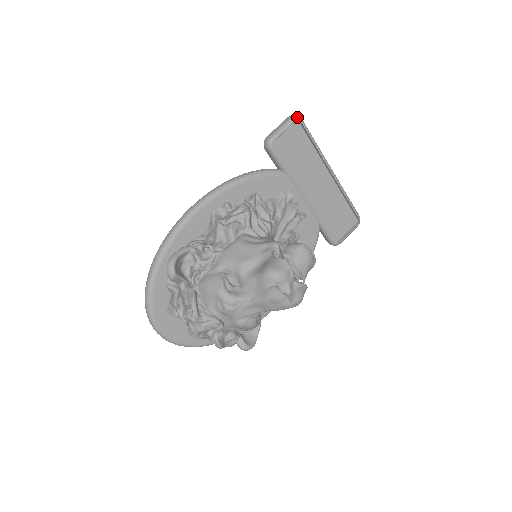
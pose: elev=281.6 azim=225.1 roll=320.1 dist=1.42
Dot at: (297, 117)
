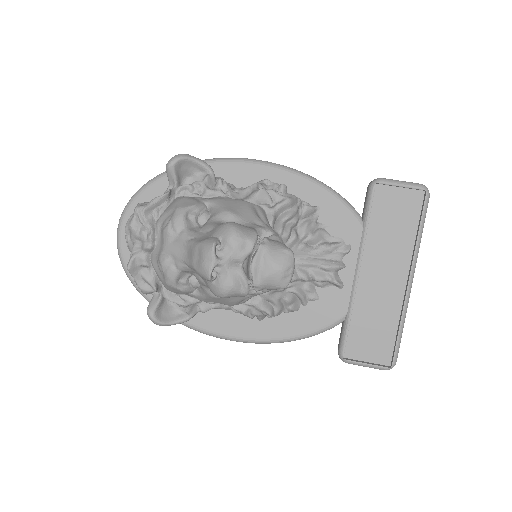
Dot at: (426, 188)
